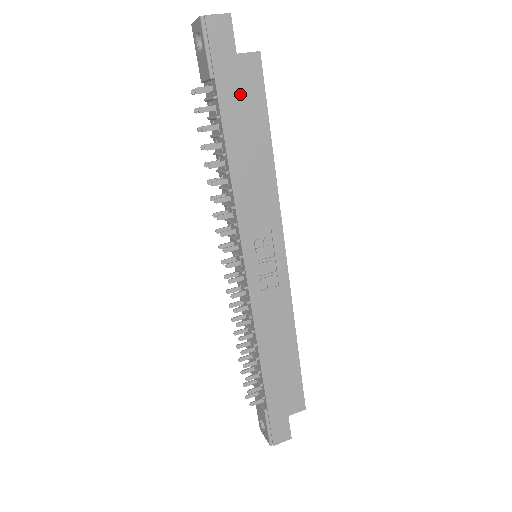
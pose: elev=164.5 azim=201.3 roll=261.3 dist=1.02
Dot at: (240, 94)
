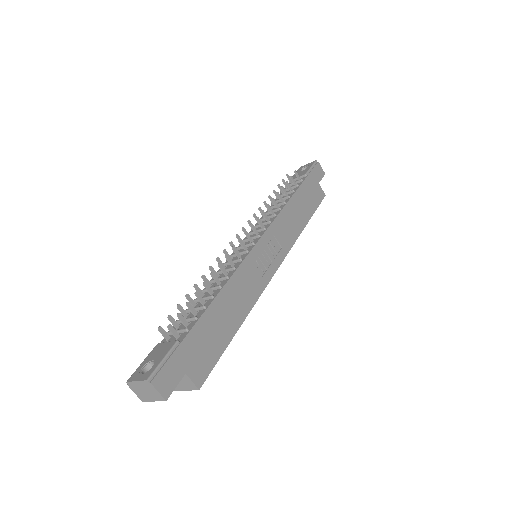
Dot at: (311, 192)
